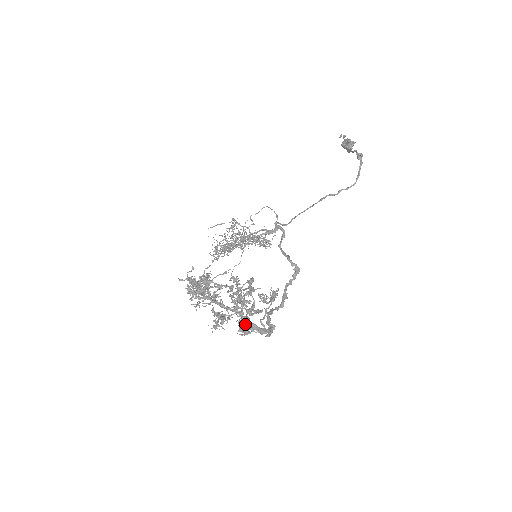
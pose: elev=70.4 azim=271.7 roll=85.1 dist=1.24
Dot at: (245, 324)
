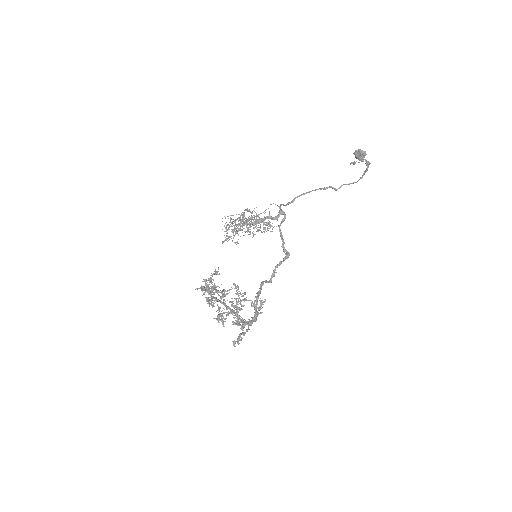
Dot at: (238, 321)
